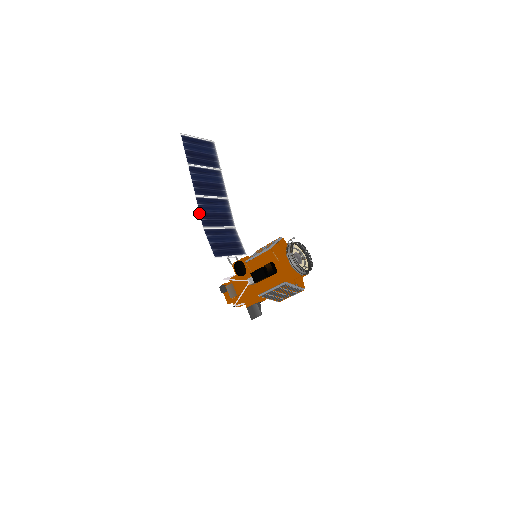
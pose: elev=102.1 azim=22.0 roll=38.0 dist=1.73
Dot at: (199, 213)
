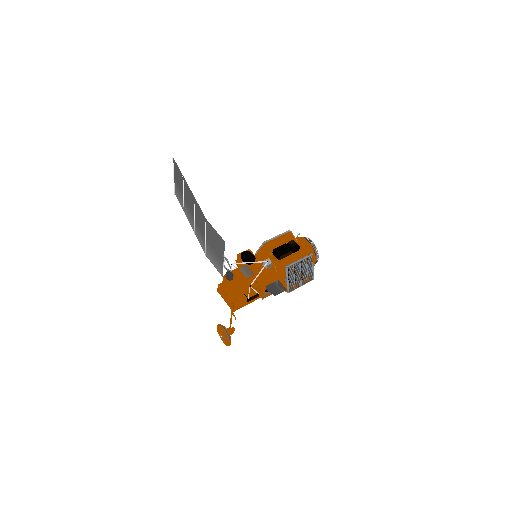
Dot at: (200, 209)
